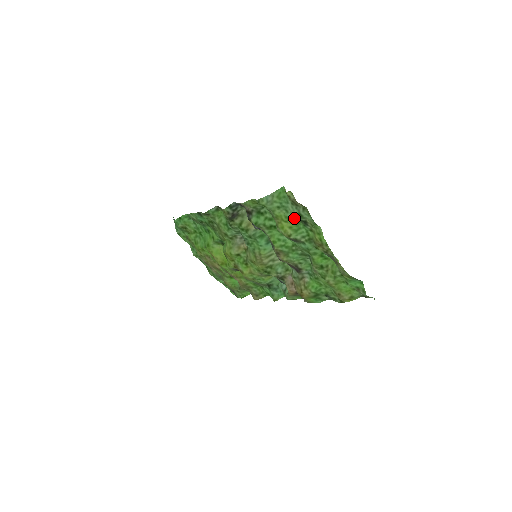
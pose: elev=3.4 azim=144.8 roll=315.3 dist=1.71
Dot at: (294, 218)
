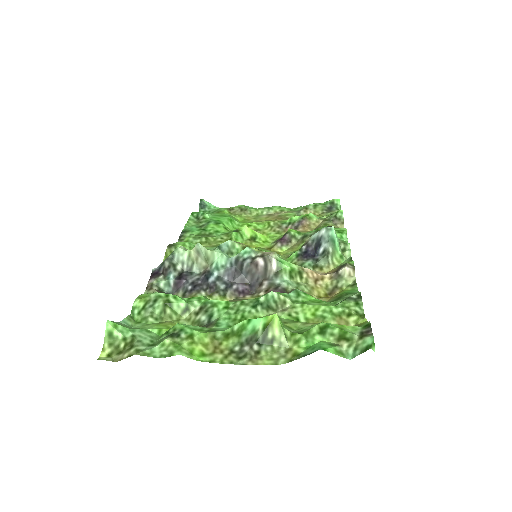
Dot at: (160, 337)
